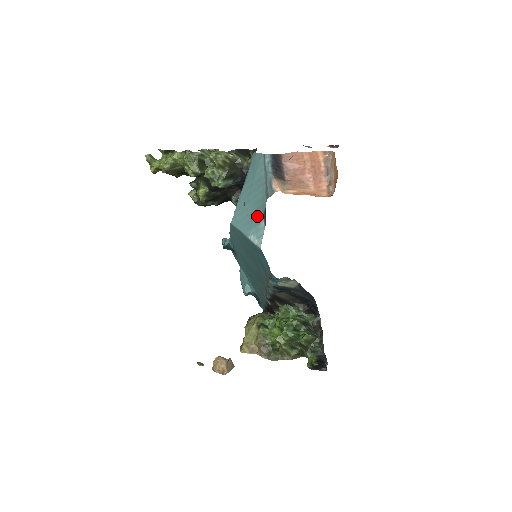
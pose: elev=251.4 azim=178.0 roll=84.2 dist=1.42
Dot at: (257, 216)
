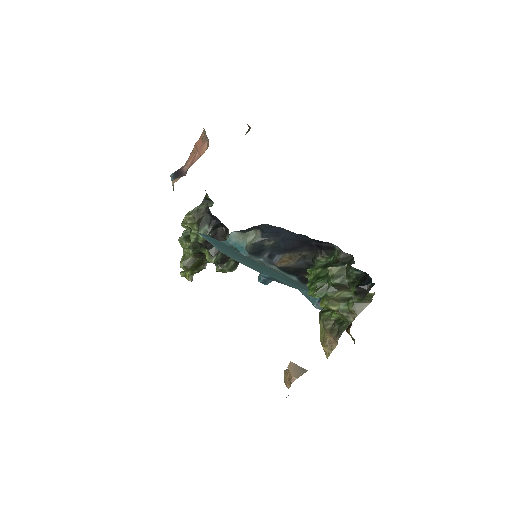
Dot at: occluded
